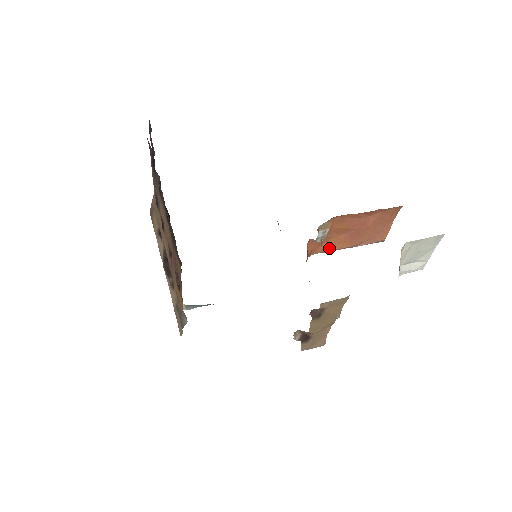
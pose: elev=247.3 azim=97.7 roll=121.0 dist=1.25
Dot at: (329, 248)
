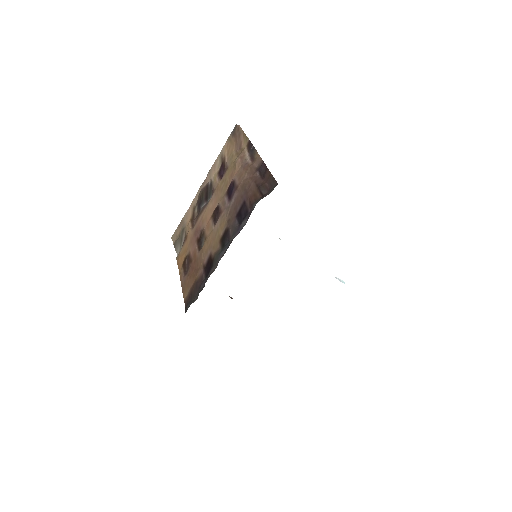
Dot at: occluded
